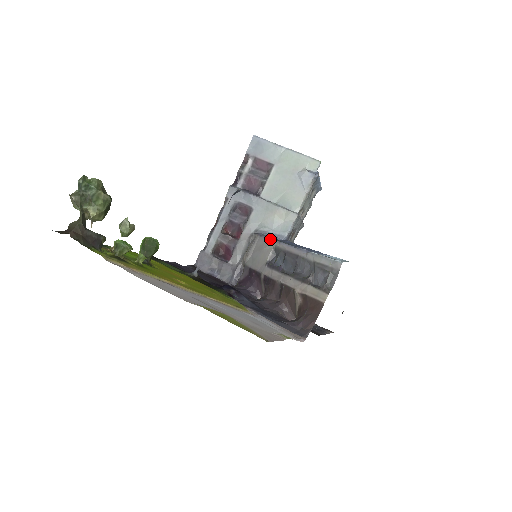
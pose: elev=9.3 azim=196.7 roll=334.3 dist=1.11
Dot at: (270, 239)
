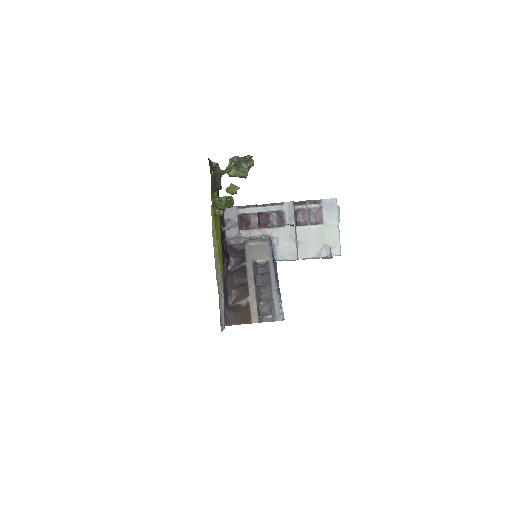
Dot at: (272, 254)
